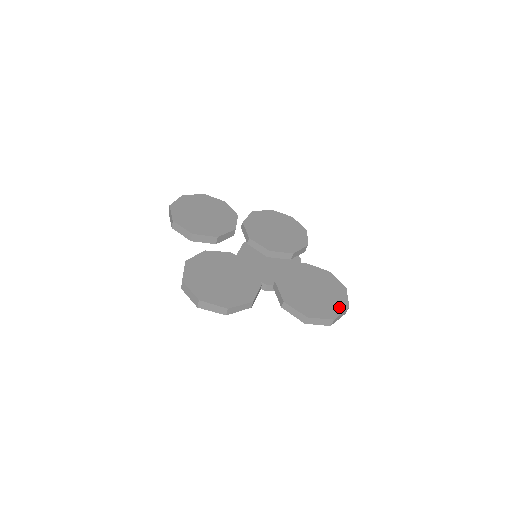
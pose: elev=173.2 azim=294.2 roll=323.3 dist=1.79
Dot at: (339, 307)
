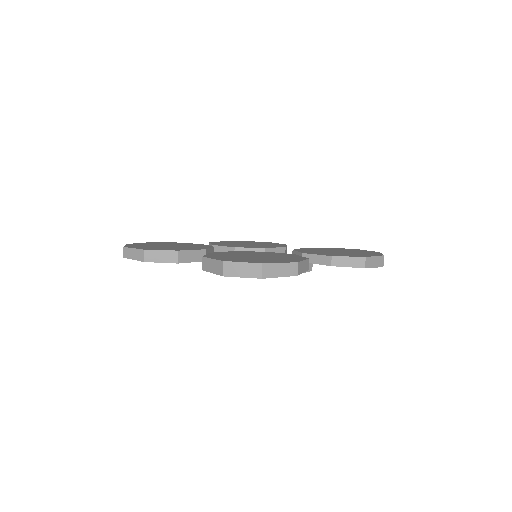
Dot at: occluded
